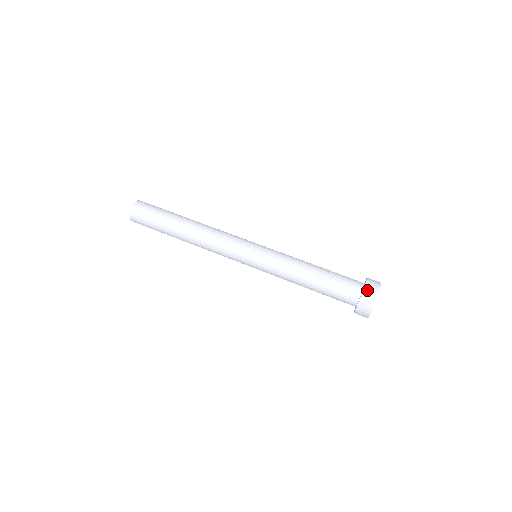
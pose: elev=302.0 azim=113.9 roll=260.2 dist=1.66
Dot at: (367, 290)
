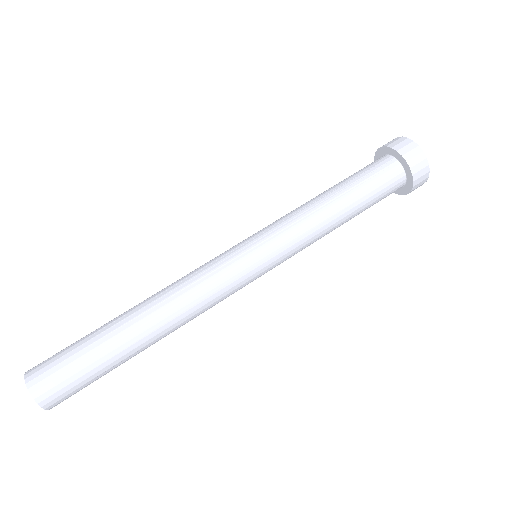
Dot at: (397, 146)
